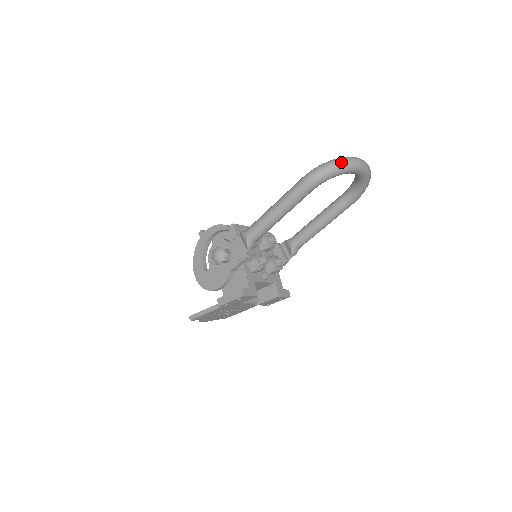
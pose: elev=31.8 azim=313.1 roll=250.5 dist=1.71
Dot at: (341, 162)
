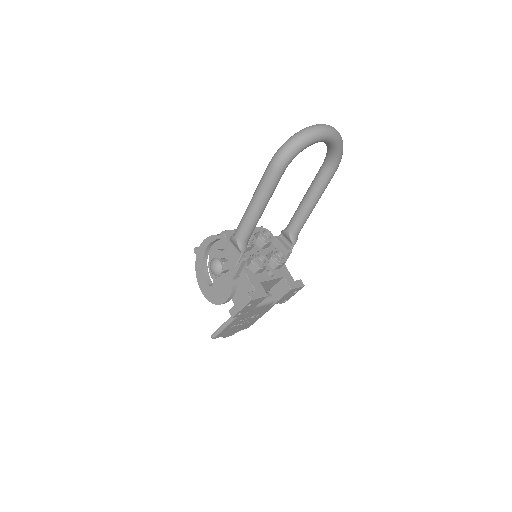
Dot at: (302, 134)
